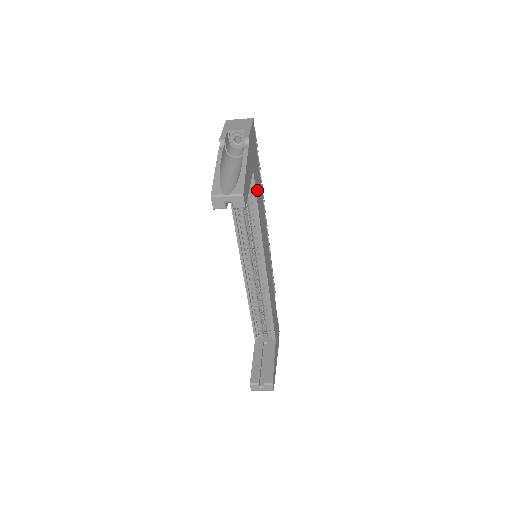
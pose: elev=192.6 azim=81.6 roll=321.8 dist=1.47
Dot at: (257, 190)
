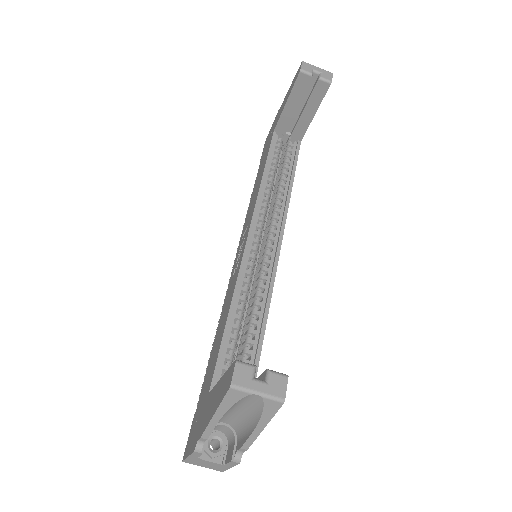
Dot at: occluded
